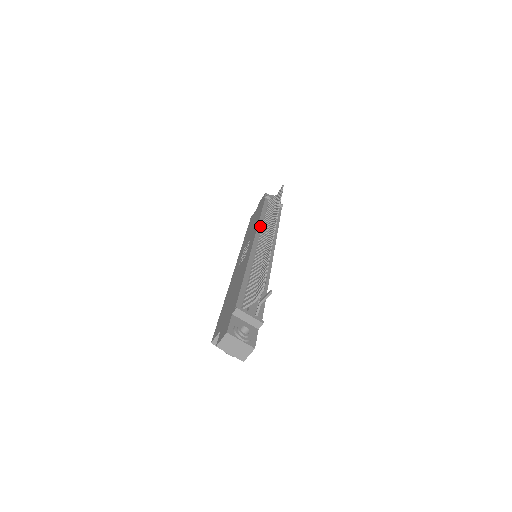
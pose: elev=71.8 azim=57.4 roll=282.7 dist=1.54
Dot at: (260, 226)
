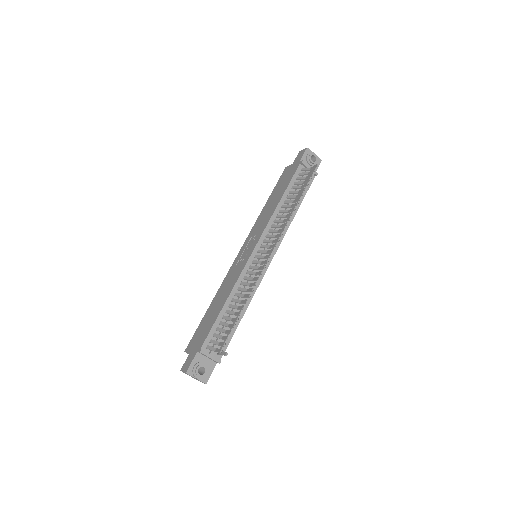
Dot at: (271, 222)
